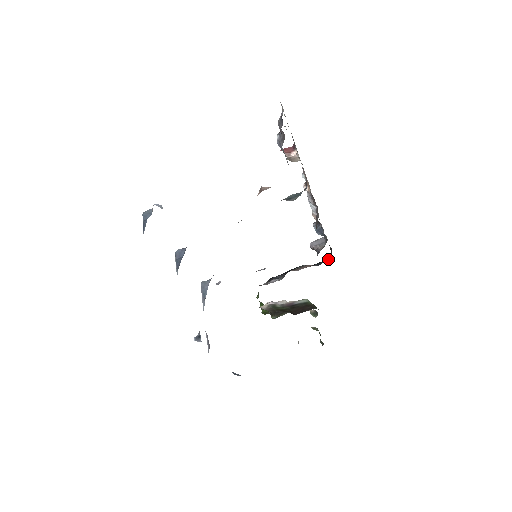
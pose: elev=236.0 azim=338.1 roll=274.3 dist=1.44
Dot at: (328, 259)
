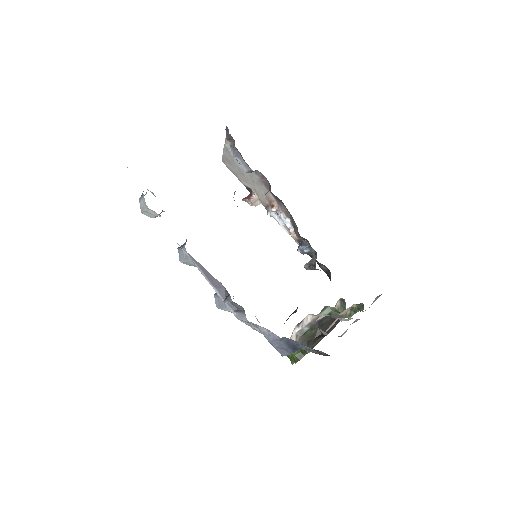
Dot at: occluded
